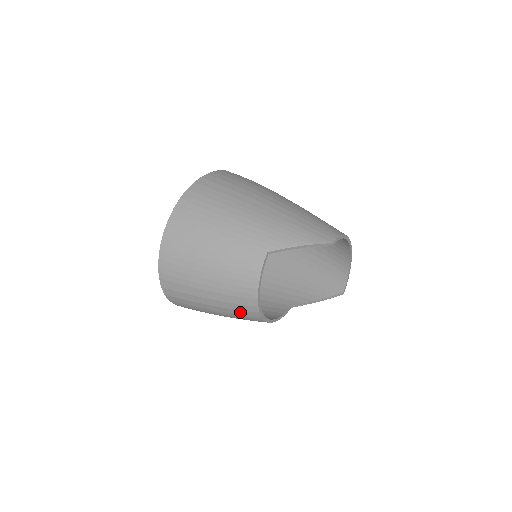
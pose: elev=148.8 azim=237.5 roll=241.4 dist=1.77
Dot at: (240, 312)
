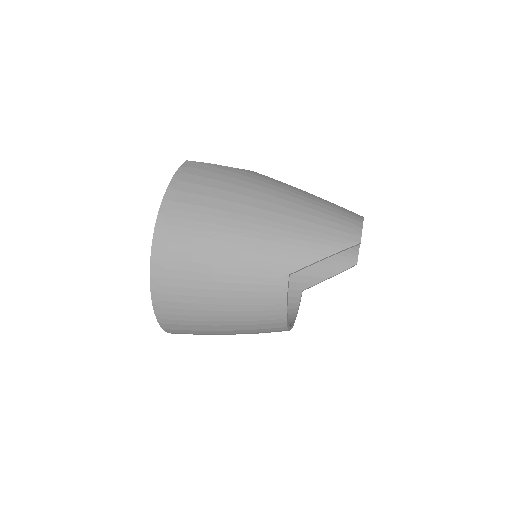
Dot at: (264, 332)
